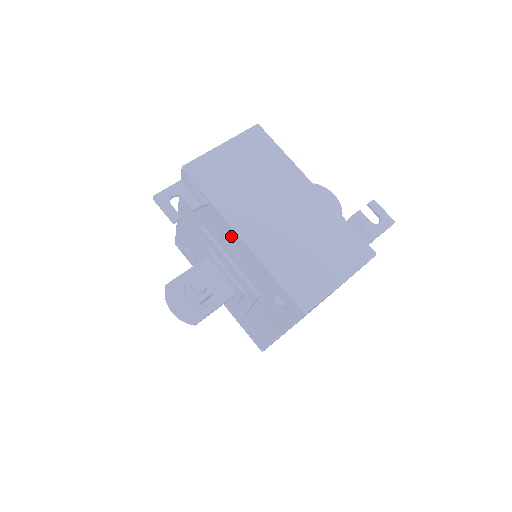
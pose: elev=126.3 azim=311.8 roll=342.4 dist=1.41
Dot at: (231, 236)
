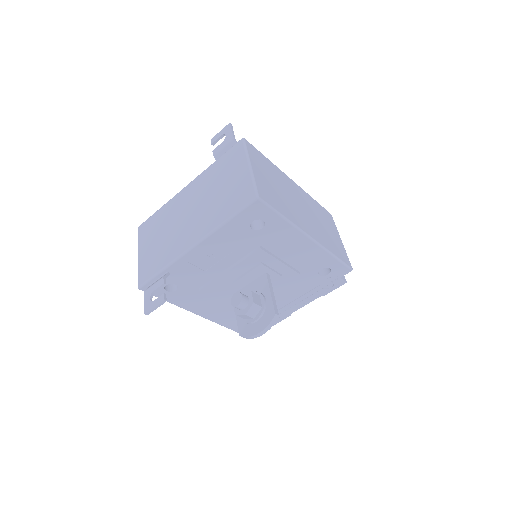
Dot at: (197, 259)
